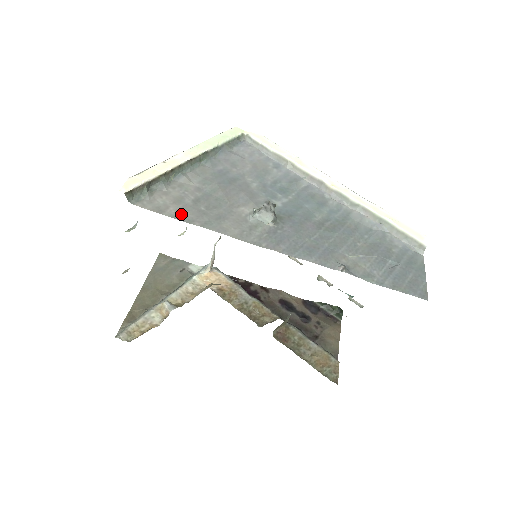
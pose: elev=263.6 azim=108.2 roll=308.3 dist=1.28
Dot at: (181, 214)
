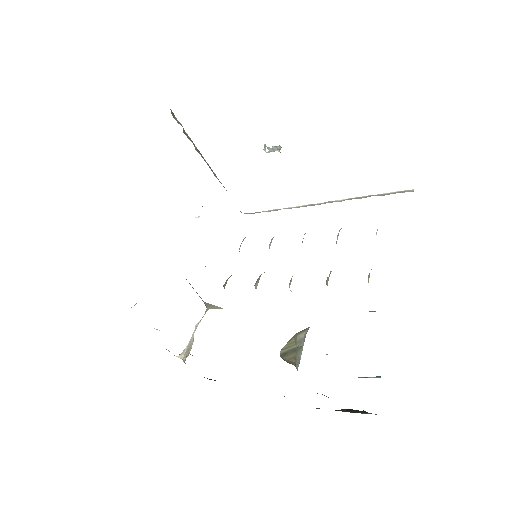
Dot at: occluded
